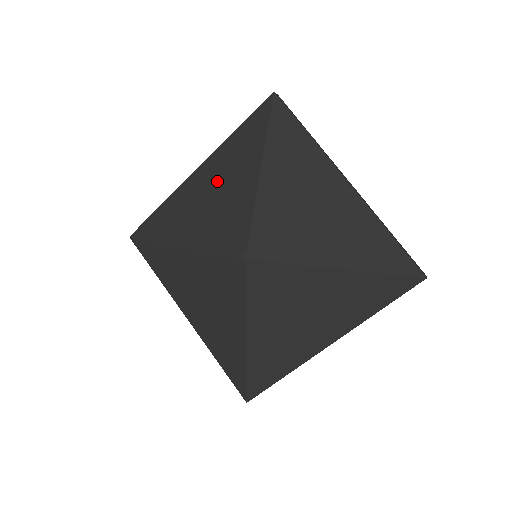
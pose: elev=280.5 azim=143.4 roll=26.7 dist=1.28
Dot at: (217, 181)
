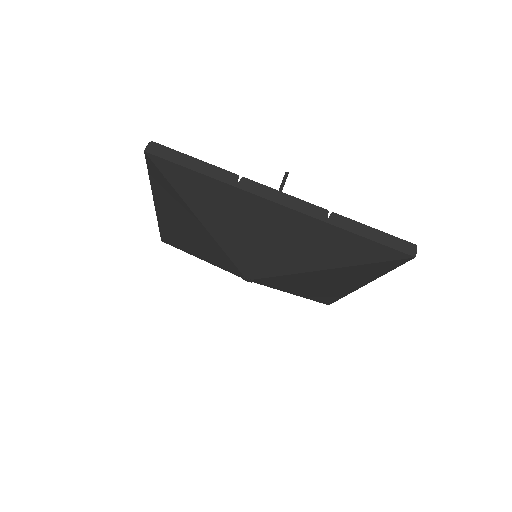
Dot at: (177, 220)
